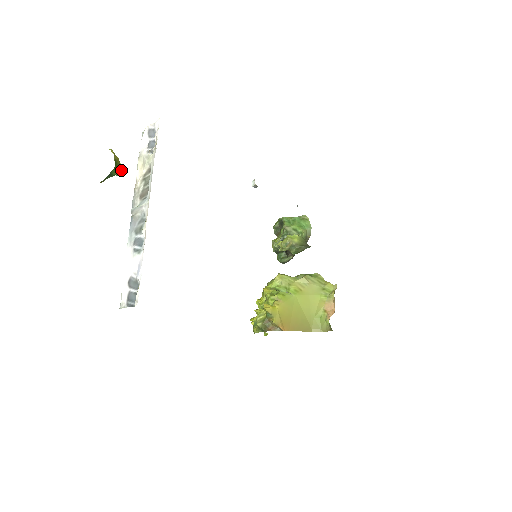
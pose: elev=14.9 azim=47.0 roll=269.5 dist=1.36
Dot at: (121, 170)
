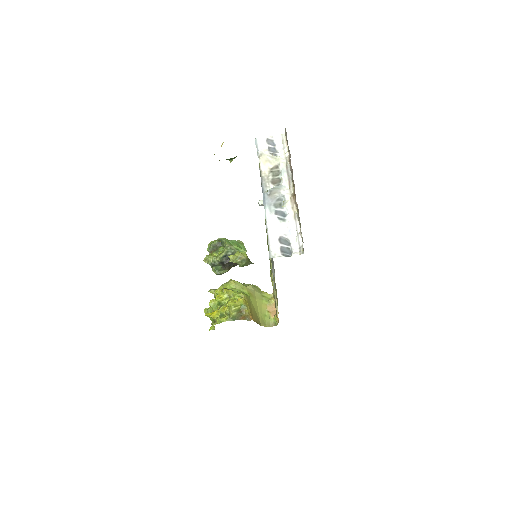
Dot at: occluded
